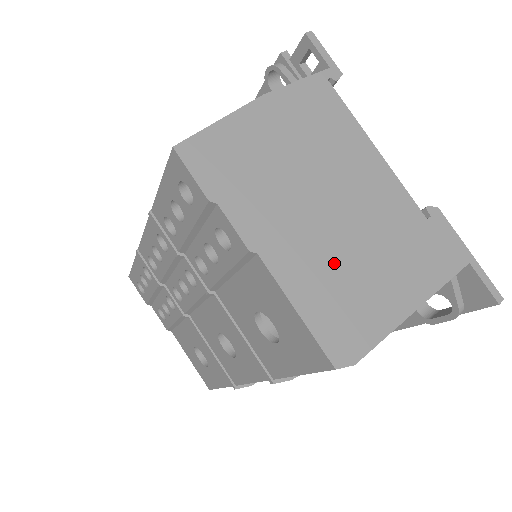
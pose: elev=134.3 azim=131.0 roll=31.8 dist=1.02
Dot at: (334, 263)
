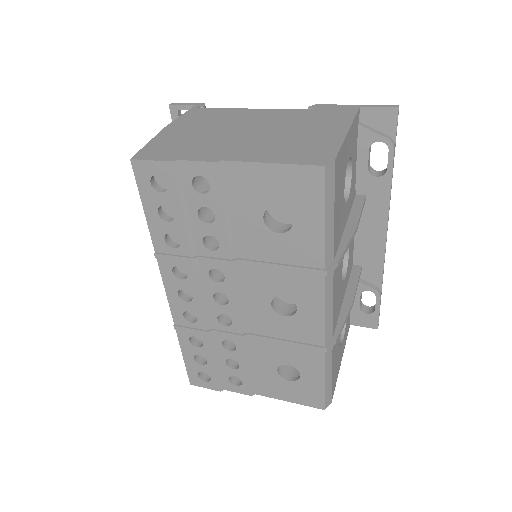
Dot at: (275, 142)
